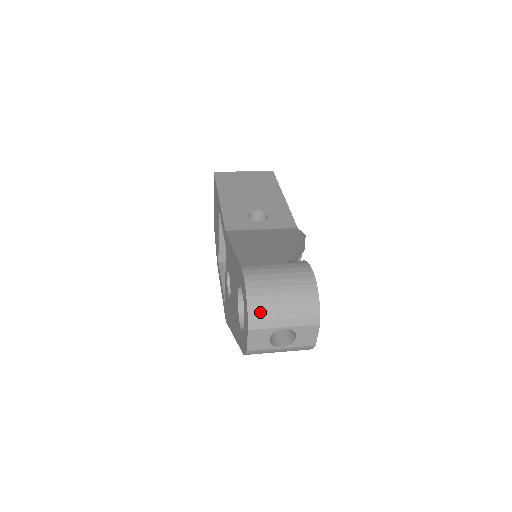
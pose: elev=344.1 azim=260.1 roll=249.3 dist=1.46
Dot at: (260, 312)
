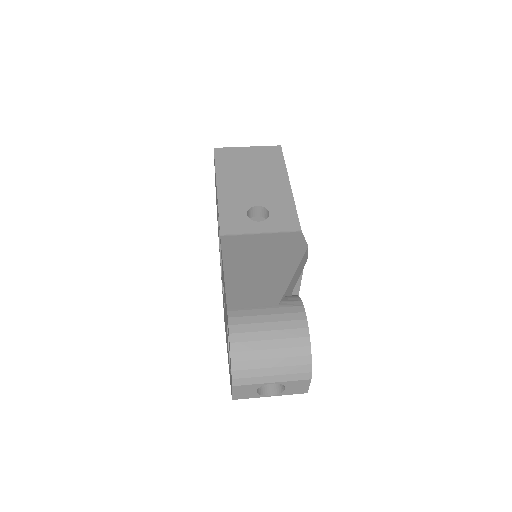
Dot at: (245, 369)
